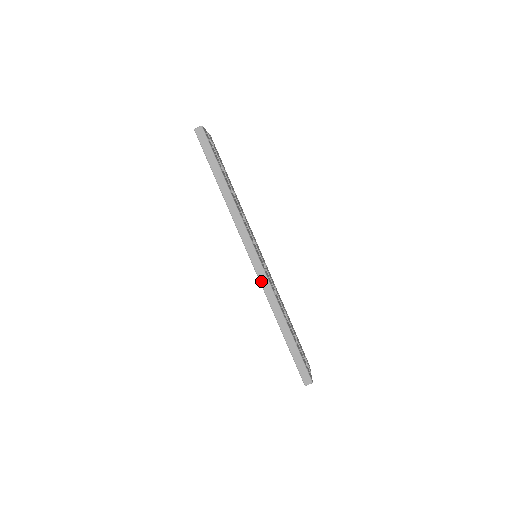
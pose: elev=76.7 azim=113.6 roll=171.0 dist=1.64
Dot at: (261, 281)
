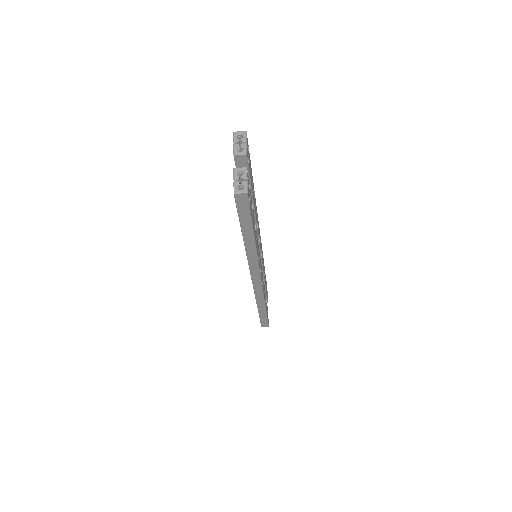
Dot at: (255, 291)
